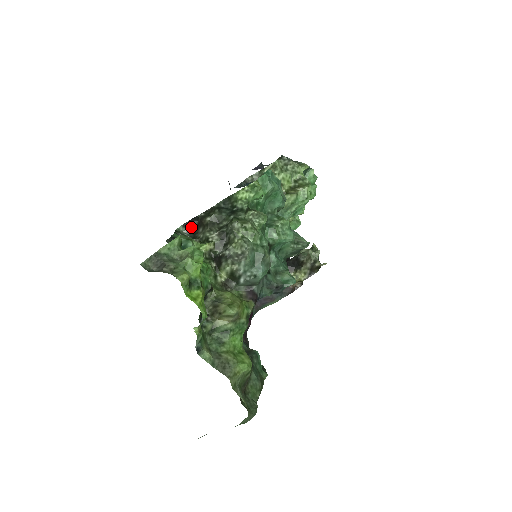
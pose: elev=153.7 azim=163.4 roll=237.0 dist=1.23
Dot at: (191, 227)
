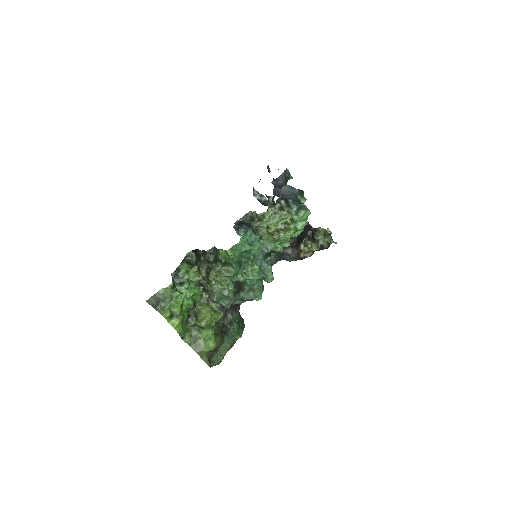
Dot at: (197, 253)
